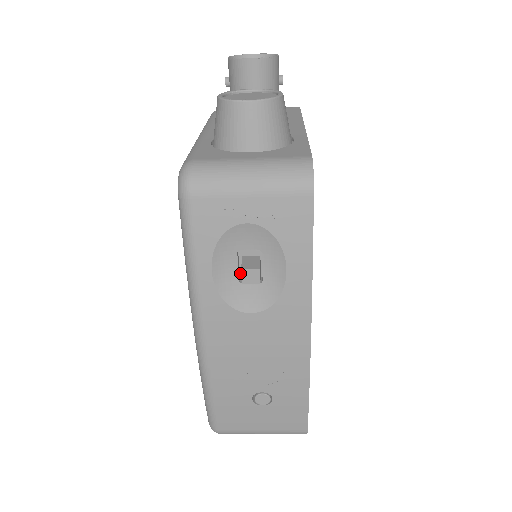
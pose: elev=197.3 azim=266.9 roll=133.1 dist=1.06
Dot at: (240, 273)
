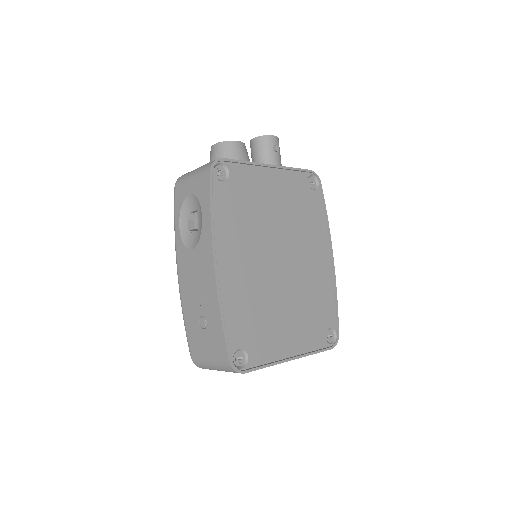
Dot at: occluded
